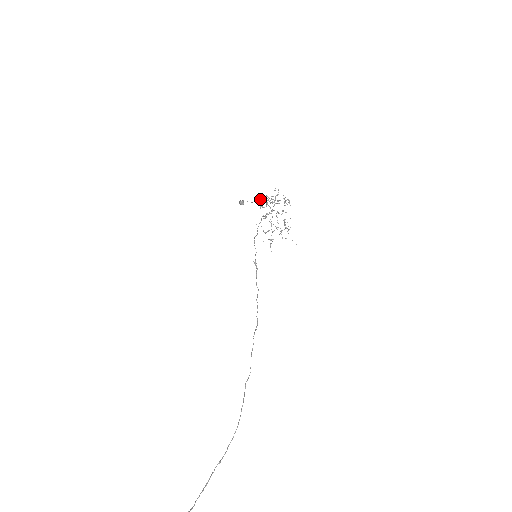
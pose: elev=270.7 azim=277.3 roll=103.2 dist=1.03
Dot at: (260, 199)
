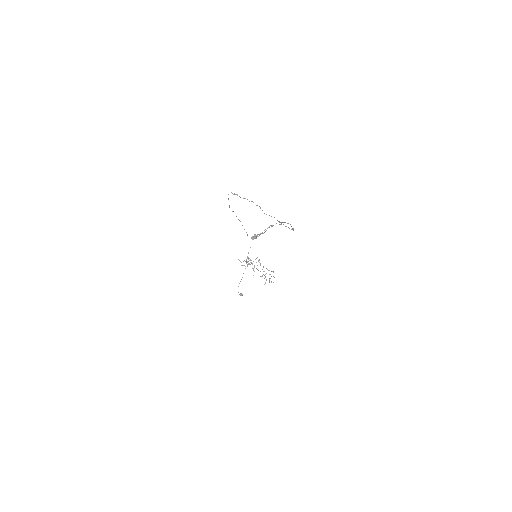
Dot at: occluded
